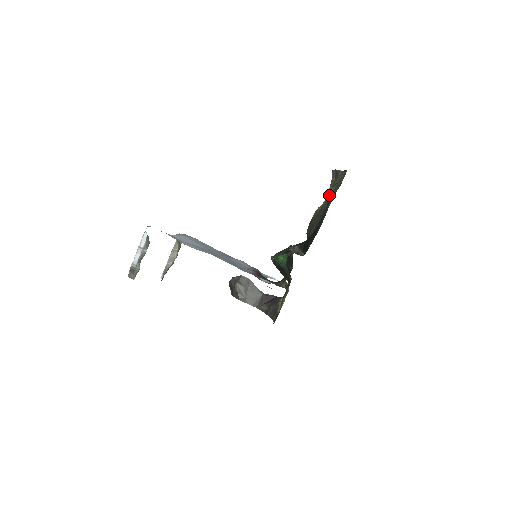
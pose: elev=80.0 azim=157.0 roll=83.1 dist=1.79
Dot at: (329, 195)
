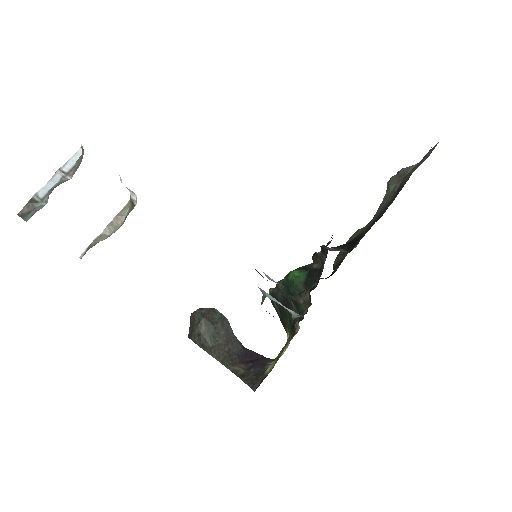
Dot at: (394, 189)
